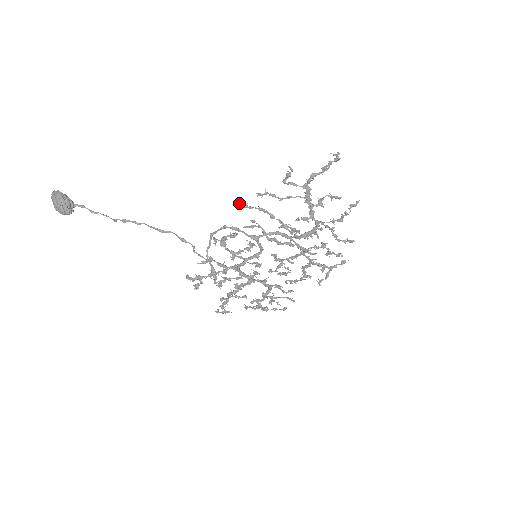
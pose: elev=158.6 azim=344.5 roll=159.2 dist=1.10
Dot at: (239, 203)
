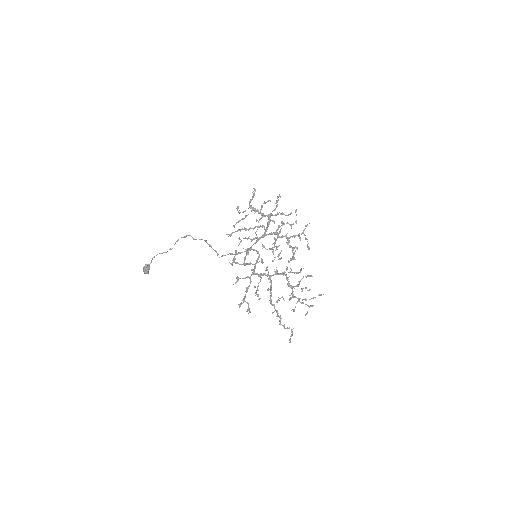
Dot at: (228, 236)
